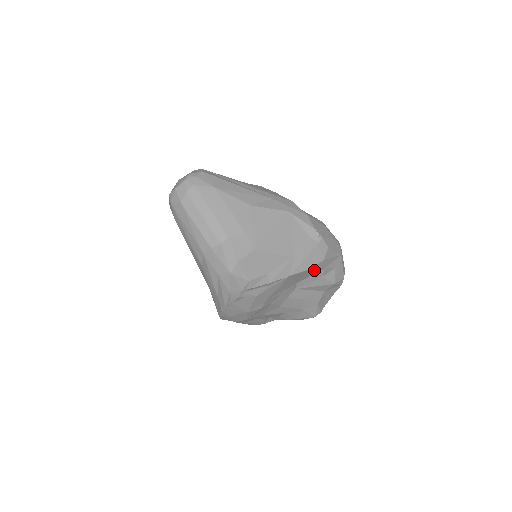
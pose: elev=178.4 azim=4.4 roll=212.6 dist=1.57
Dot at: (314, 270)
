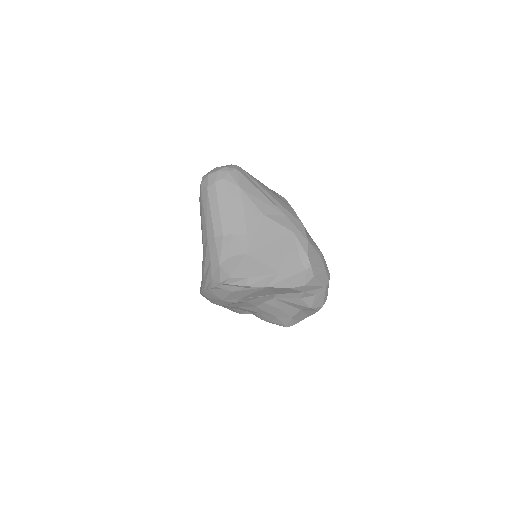
Dot at: (294, 290)
